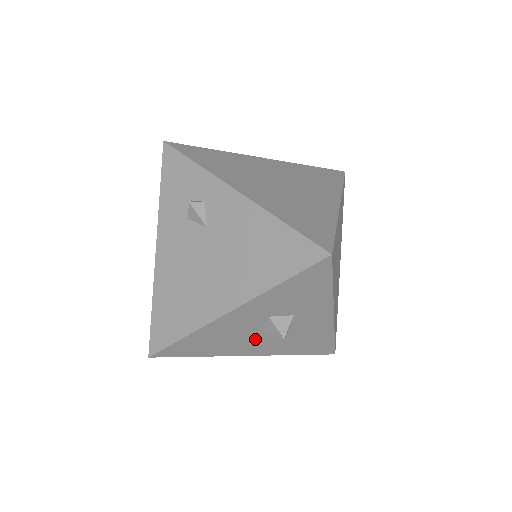
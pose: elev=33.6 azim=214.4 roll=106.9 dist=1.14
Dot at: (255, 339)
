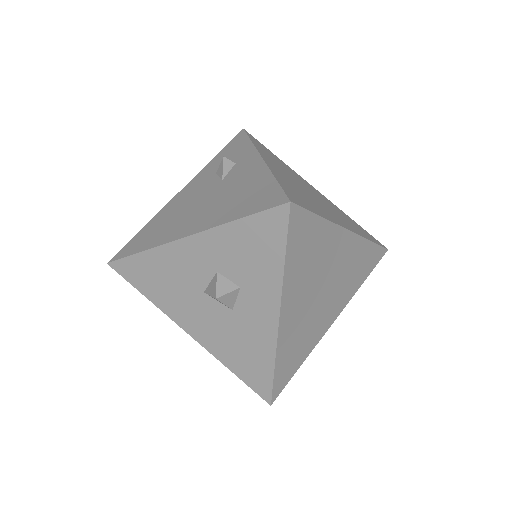
Dot at: (198, 305)
